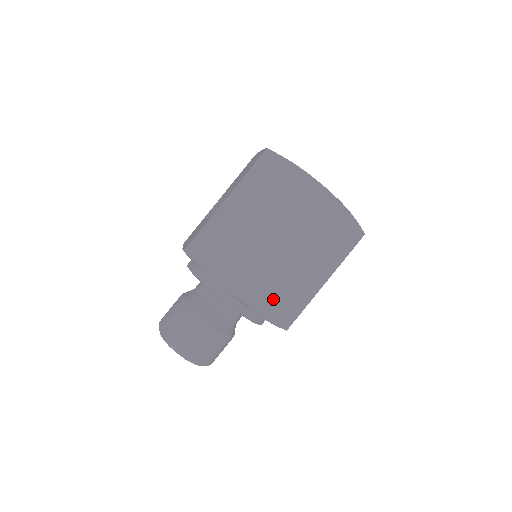
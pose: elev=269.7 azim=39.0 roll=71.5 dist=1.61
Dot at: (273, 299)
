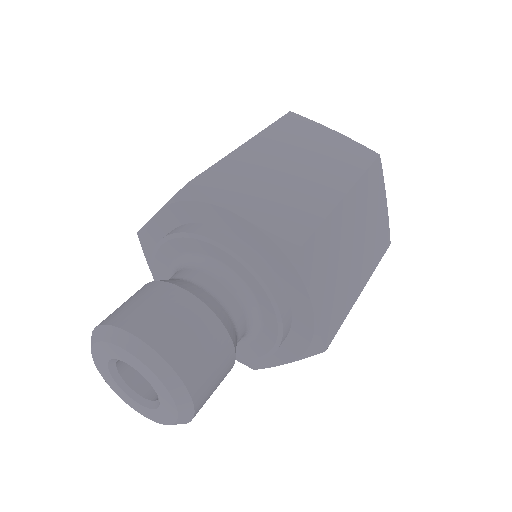
Dot at: (324, 275)
